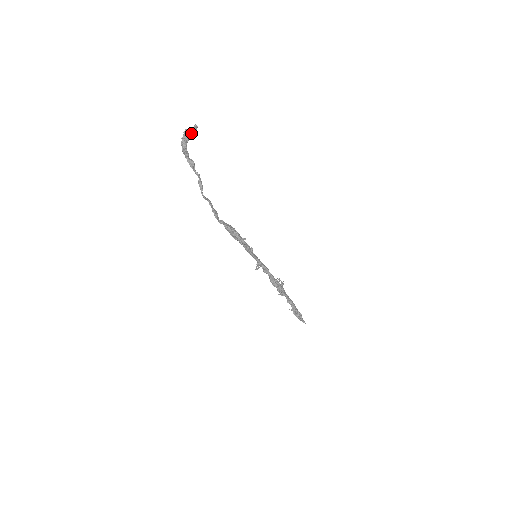
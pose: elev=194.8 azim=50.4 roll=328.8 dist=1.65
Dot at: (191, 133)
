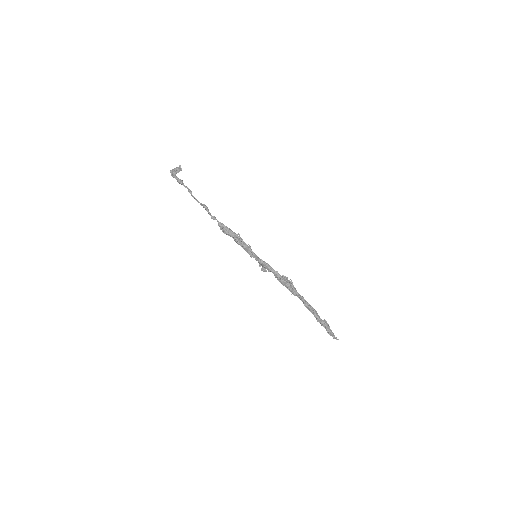
Dot at: (177, 170)
